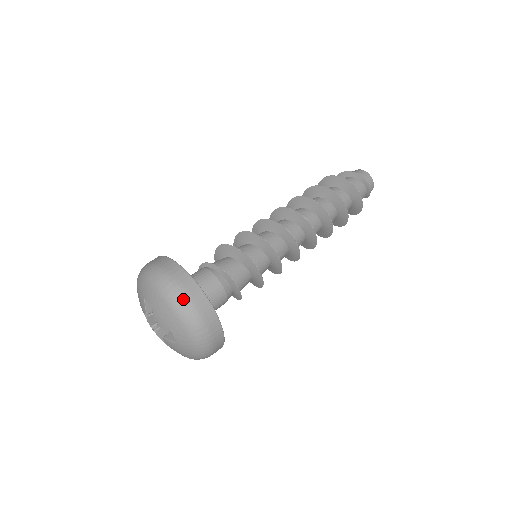
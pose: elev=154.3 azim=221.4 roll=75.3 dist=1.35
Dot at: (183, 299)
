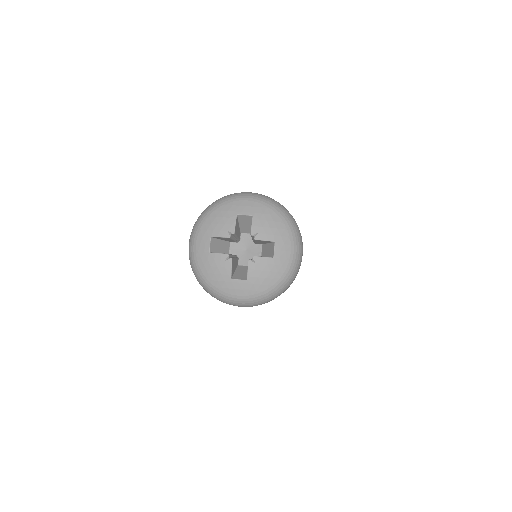
Dot at: (287, 211)
